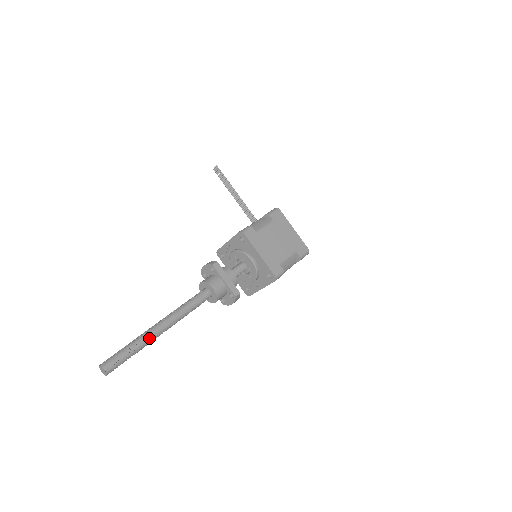
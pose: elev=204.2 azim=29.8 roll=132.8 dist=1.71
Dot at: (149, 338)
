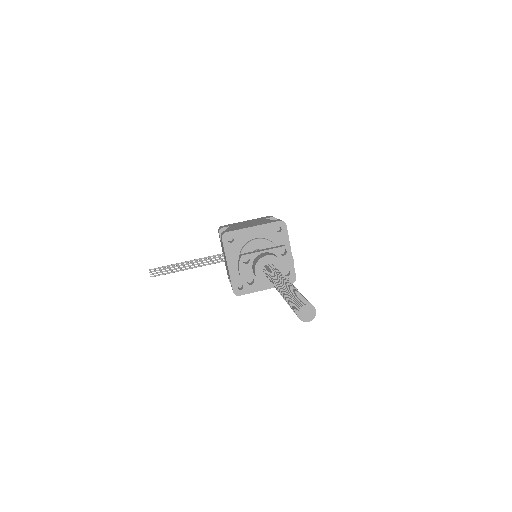
Dot at: (290, 286)
